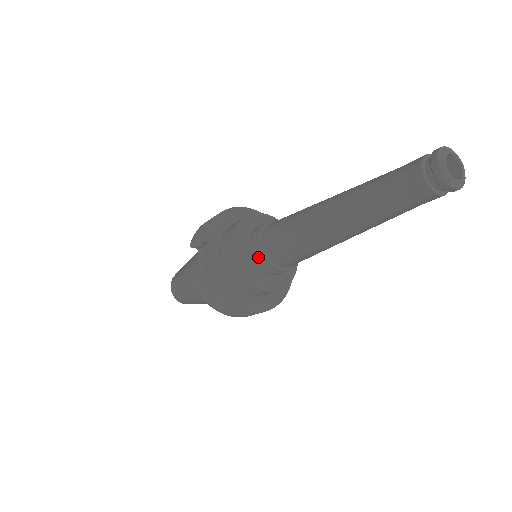
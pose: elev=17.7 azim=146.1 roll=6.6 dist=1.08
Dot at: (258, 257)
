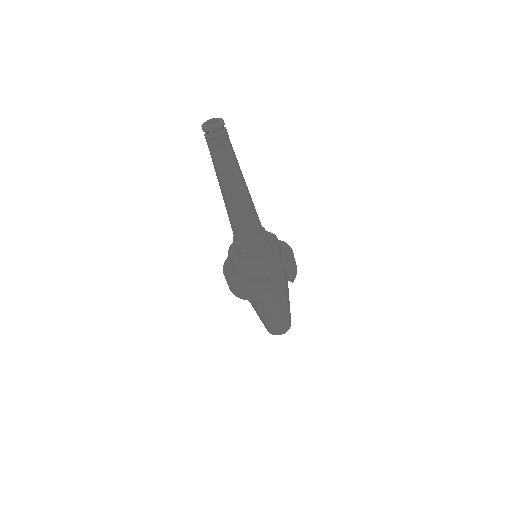
Dot at: occluded
